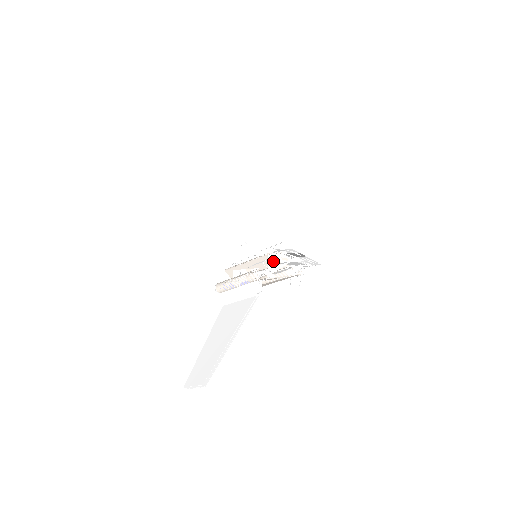
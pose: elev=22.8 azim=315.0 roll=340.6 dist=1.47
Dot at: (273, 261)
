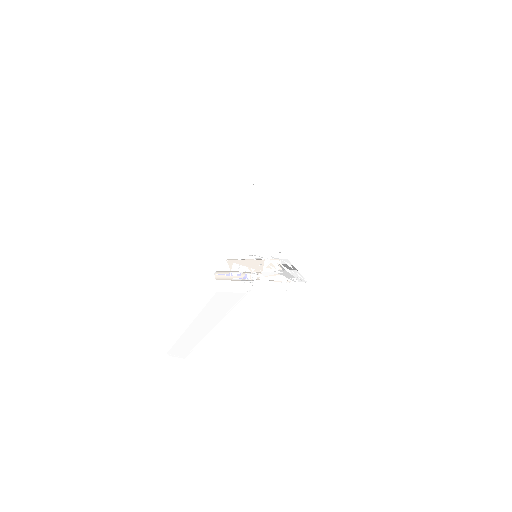
Dot at: (270, 264)
